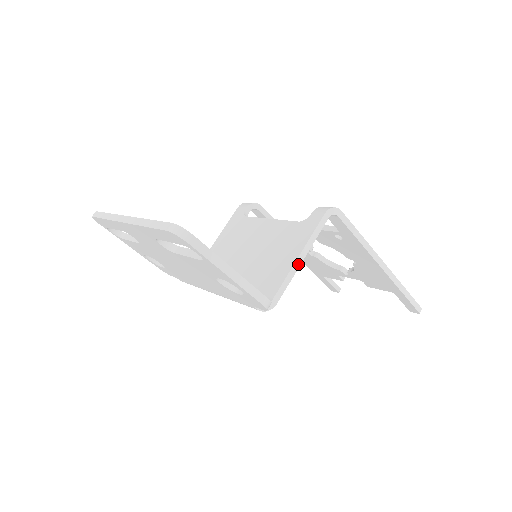
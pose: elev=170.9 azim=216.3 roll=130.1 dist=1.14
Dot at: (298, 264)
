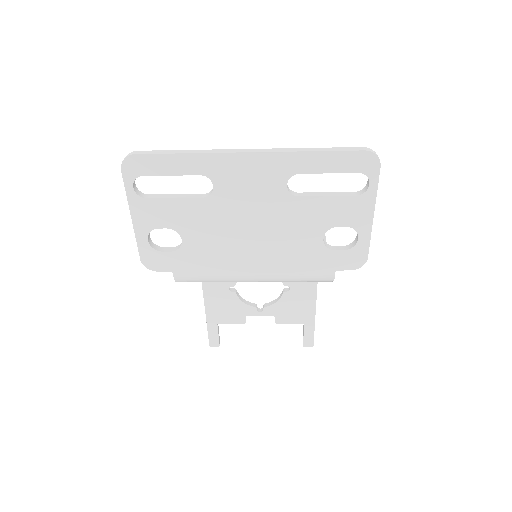
Dot at: occluded
